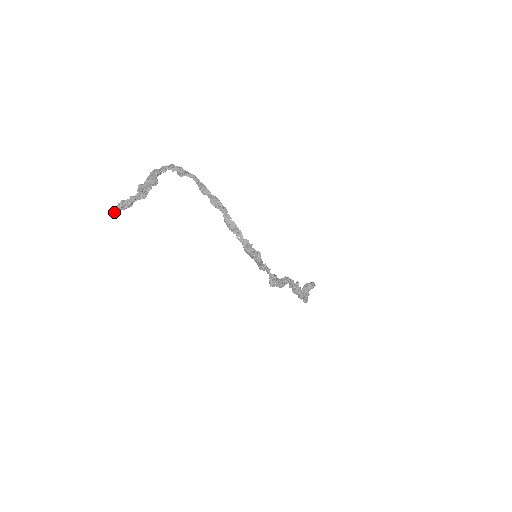
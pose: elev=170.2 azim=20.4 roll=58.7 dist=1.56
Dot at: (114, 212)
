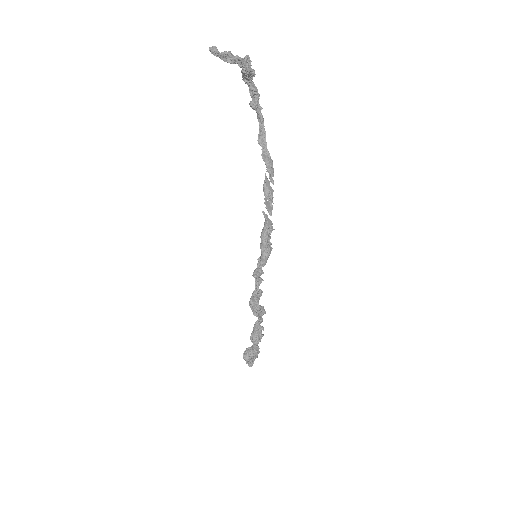
Dot at: (217, 49)
